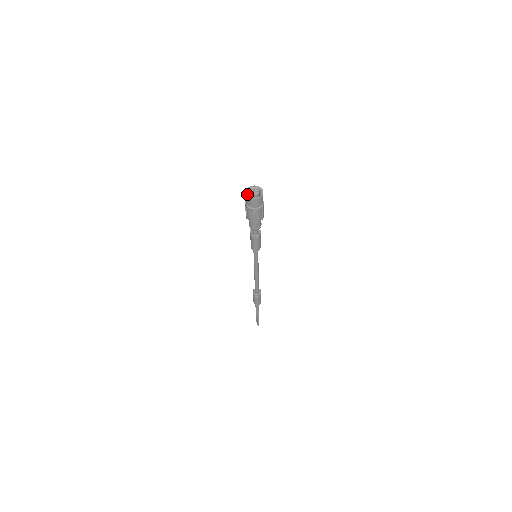
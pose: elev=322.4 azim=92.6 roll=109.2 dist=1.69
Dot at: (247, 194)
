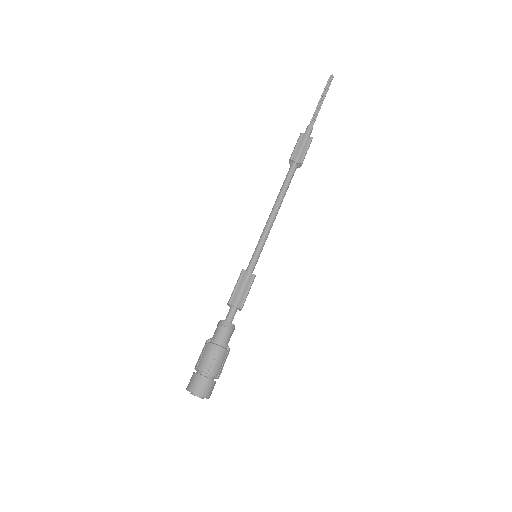
Dot at: (191, 384)
